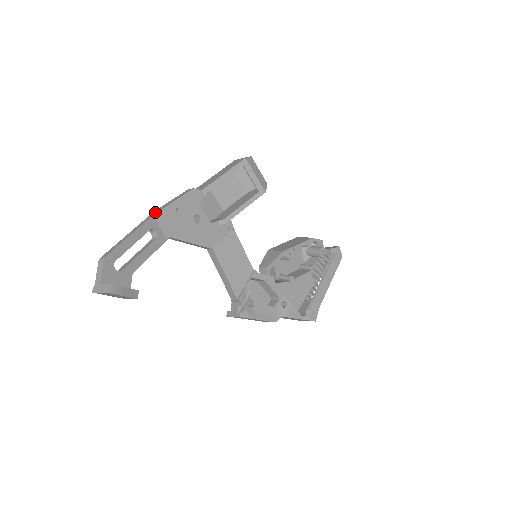
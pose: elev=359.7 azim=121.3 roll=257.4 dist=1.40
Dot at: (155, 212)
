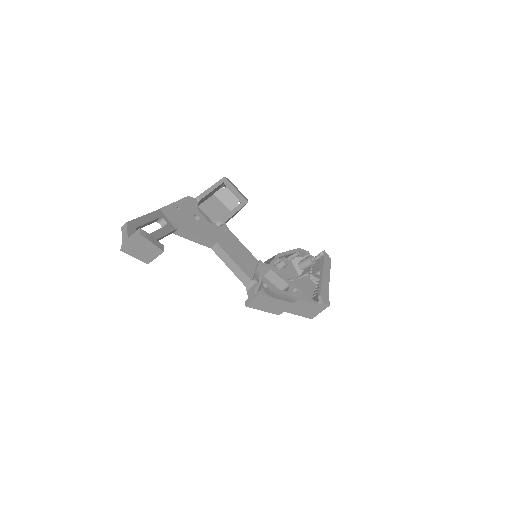
Dot at: (160, 209)
